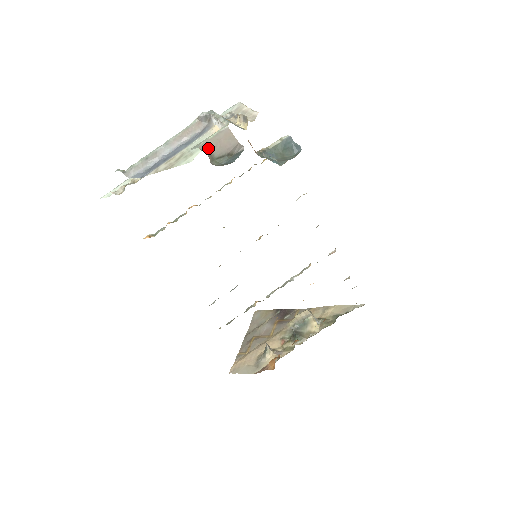
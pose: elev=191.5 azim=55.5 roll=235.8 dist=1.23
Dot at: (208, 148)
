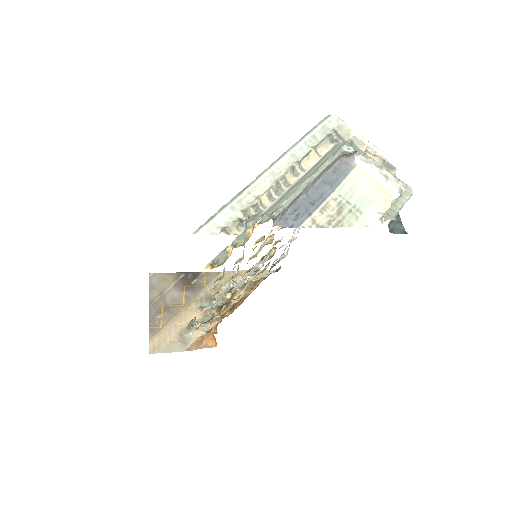
Dot at: (394, 216)
